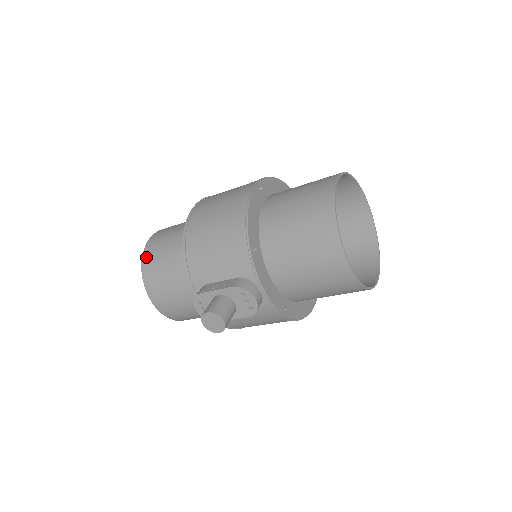
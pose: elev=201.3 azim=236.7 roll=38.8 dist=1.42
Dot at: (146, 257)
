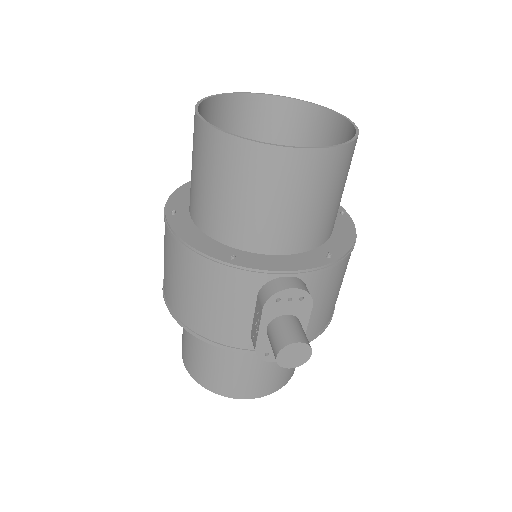
Dot at: (198, 378)
